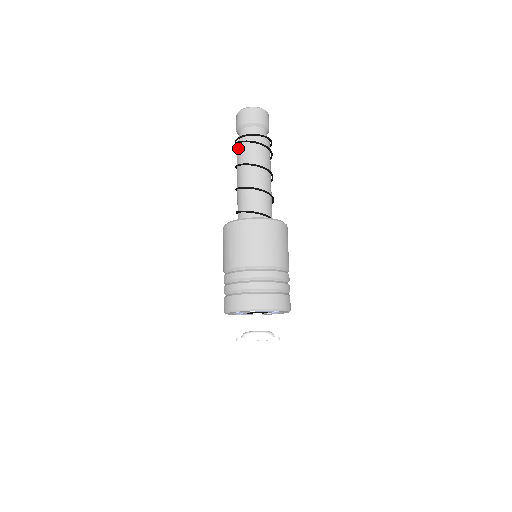
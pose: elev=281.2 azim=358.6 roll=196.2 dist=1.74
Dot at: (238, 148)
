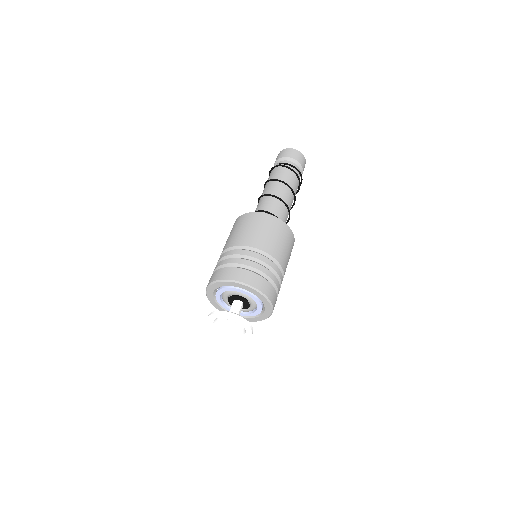
Dot at: (283, 170)
